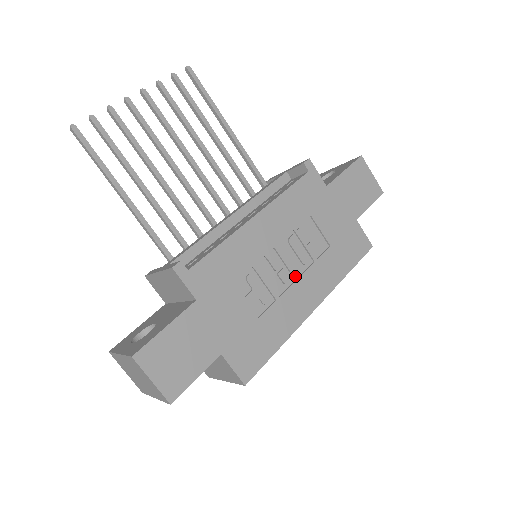
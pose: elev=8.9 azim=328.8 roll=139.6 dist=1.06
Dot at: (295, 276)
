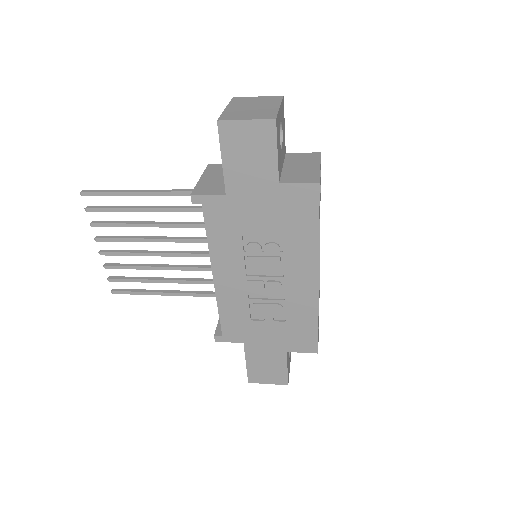
Dot at: (280, 278)
